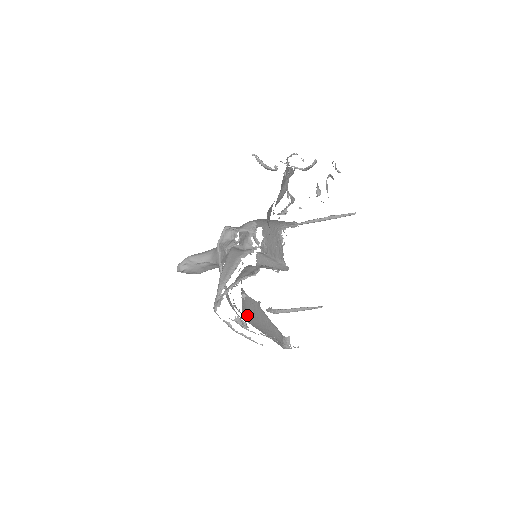
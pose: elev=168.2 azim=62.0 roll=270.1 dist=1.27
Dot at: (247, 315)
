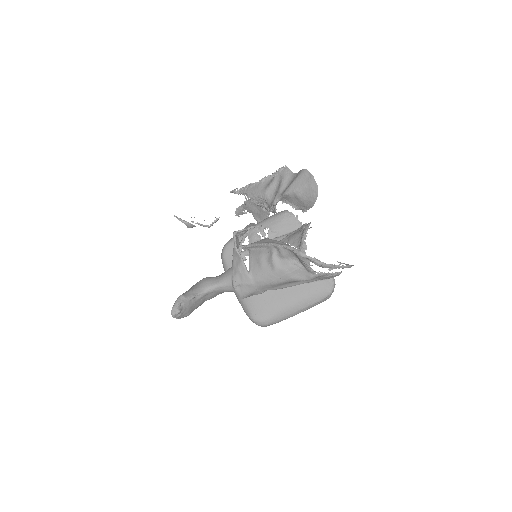
Dot at: (266, 312)
